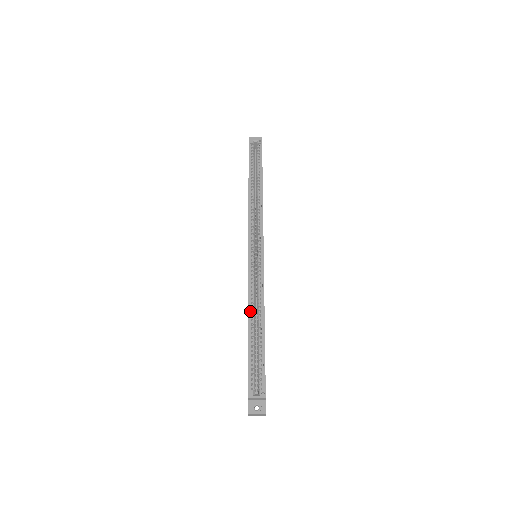
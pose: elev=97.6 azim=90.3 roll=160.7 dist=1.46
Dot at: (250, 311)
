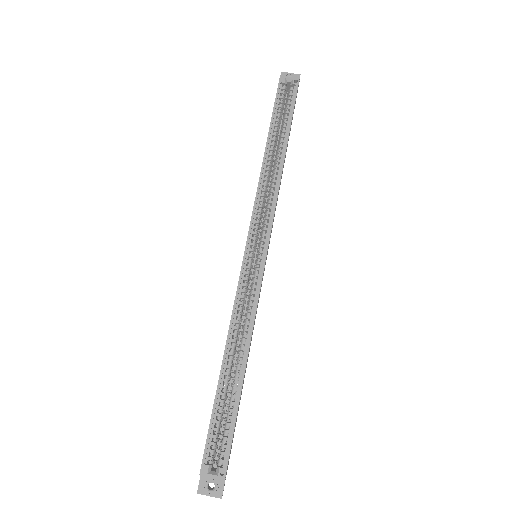
Dot at: (229, 343)
